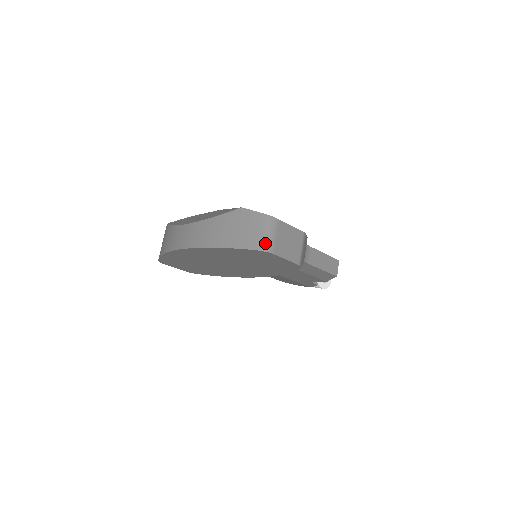
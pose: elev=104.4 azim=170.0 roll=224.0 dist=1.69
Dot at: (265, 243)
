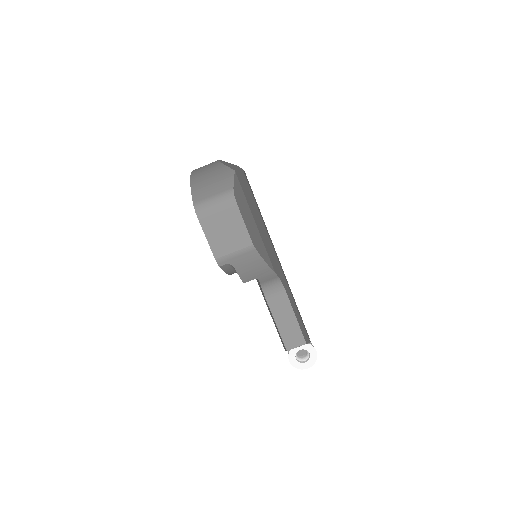
Dot at: (203, 204)
